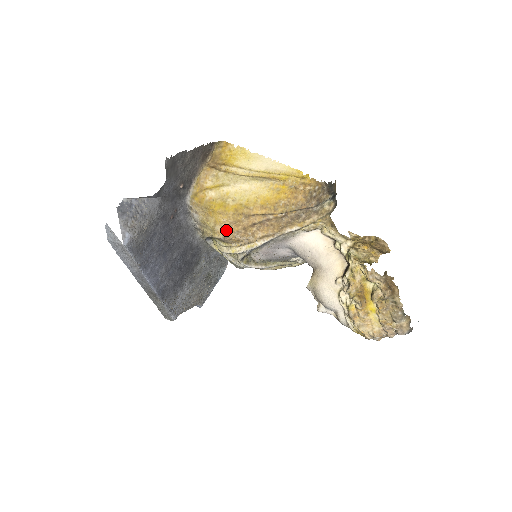
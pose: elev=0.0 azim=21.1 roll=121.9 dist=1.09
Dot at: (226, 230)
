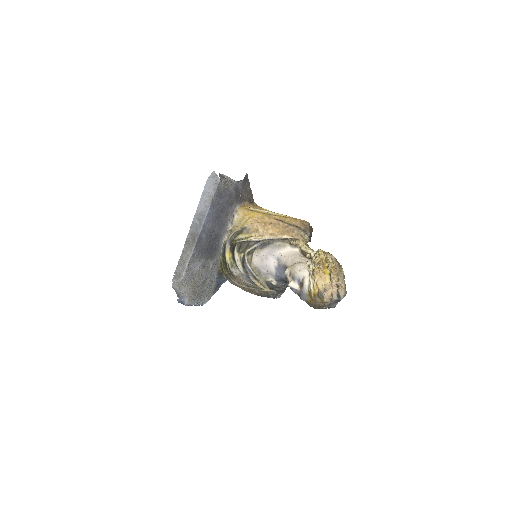
Dot at: (255, 221)
